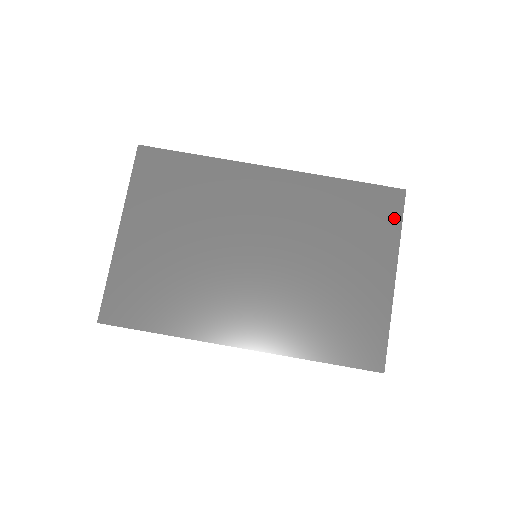
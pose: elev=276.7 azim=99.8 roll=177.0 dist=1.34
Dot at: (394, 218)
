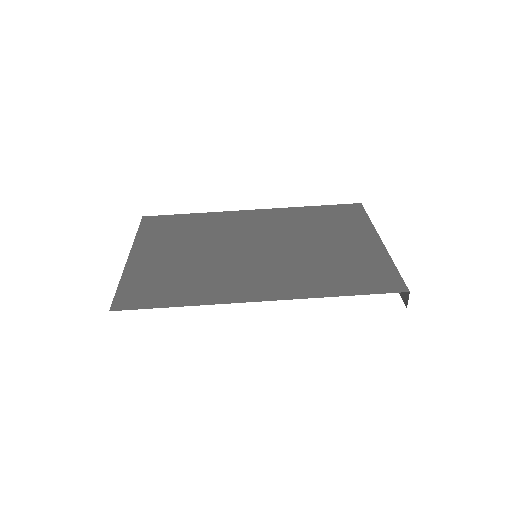
Dot at: (360, 215)
